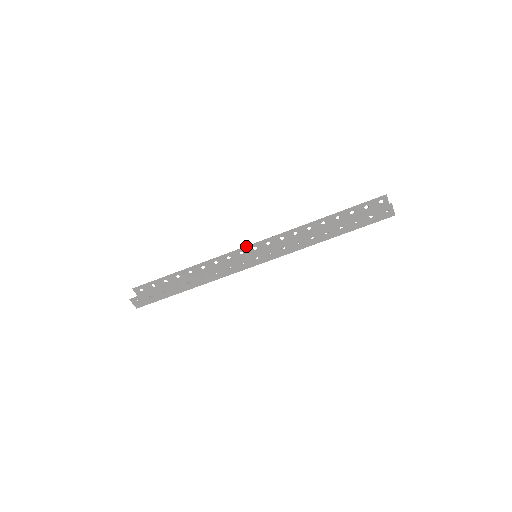
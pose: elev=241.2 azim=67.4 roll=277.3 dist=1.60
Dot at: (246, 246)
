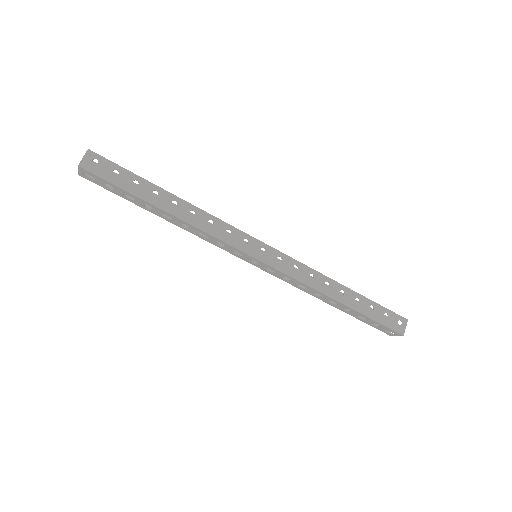
Dot at: occluded
